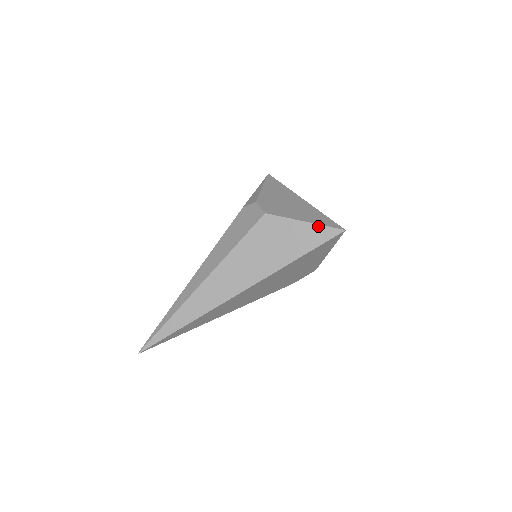
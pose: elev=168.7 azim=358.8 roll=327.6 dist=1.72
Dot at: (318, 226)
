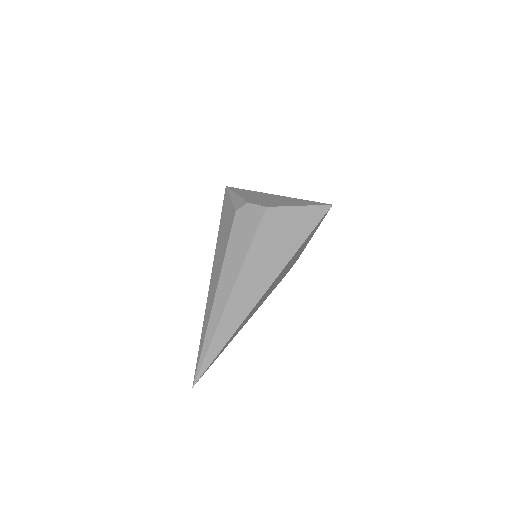
Dot at: (311, 207)
